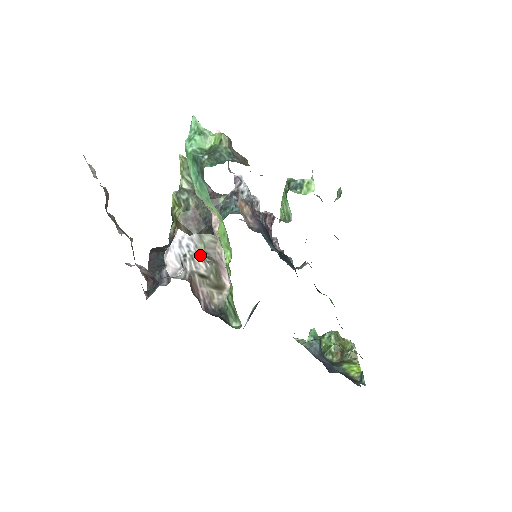
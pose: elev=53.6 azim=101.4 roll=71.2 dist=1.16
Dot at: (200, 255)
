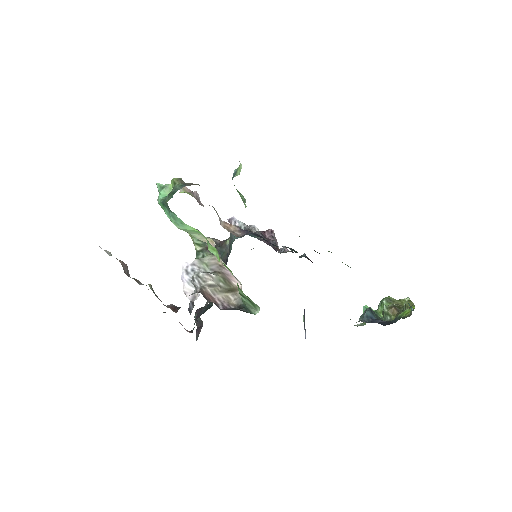
Dot at: (204, 272)
